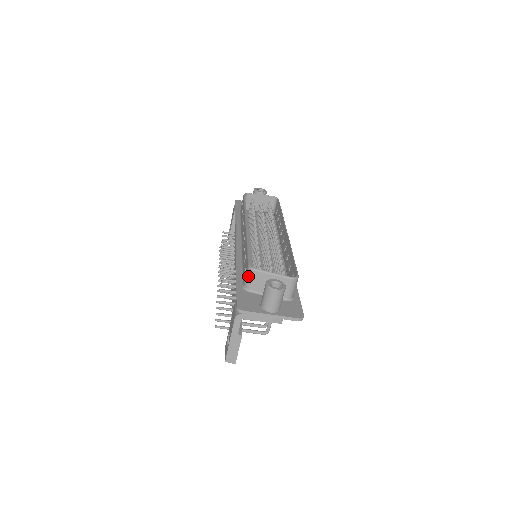
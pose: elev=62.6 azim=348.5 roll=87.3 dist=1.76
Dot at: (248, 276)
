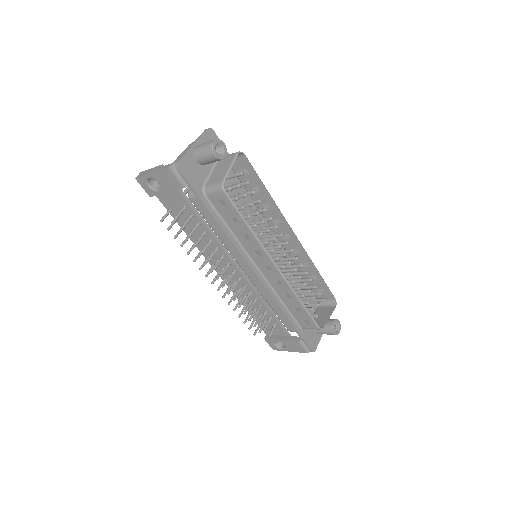
Dot at: occluded
